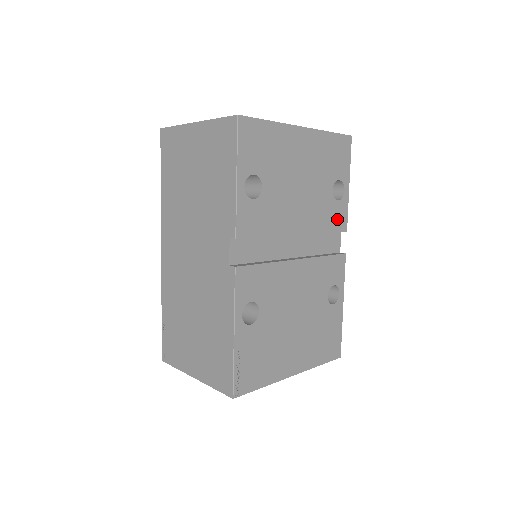
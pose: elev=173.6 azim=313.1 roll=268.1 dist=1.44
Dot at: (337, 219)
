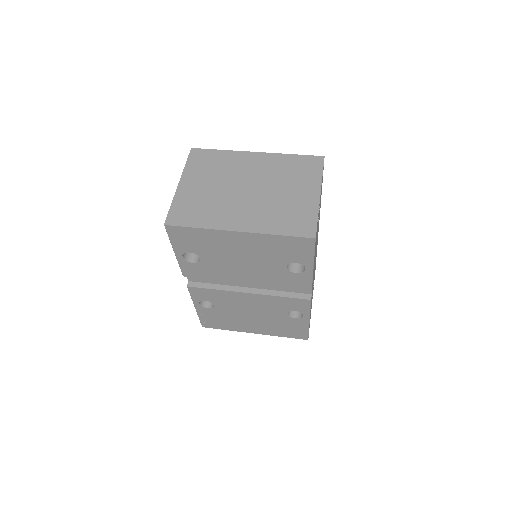
Dot at: (296, 282)
